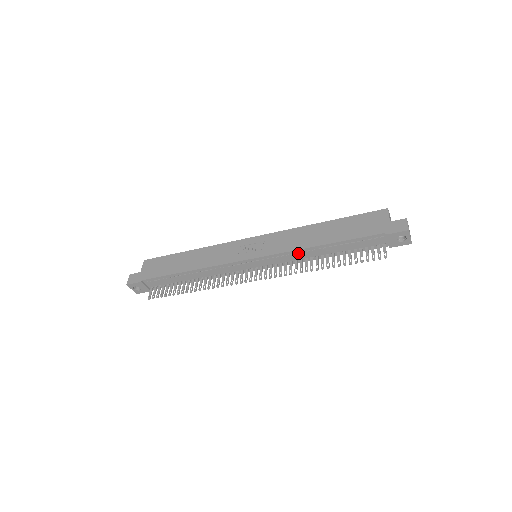
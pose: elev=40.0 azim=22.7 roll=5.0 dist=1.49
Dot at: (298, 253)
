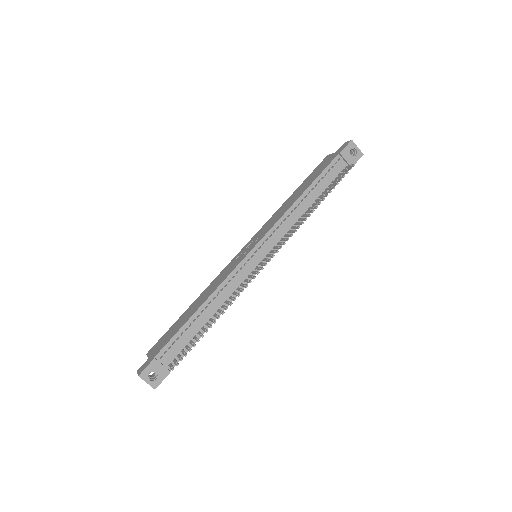
Dot at: (288, 216)
